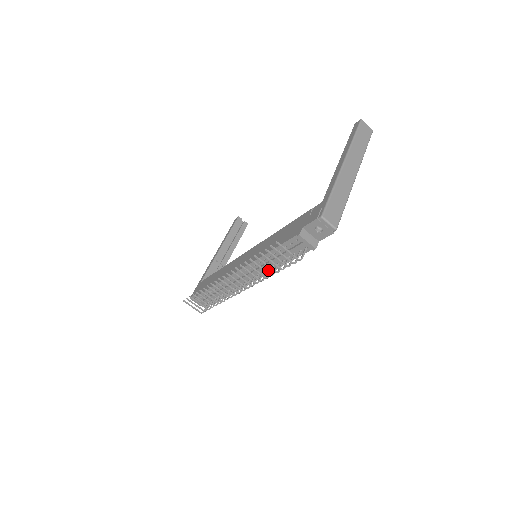
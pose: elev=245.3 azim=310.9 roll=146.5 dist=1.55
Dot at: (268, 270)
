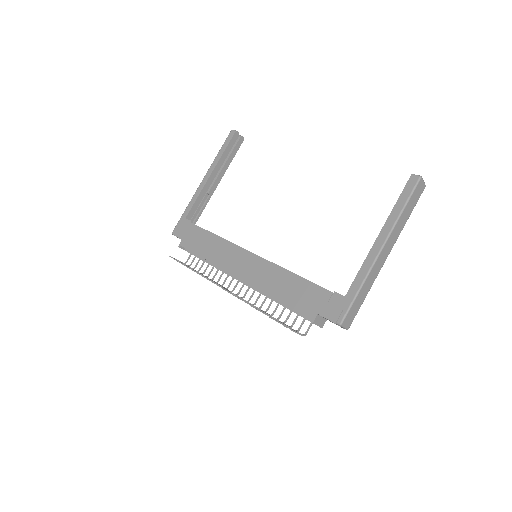
Dot at: occluded
